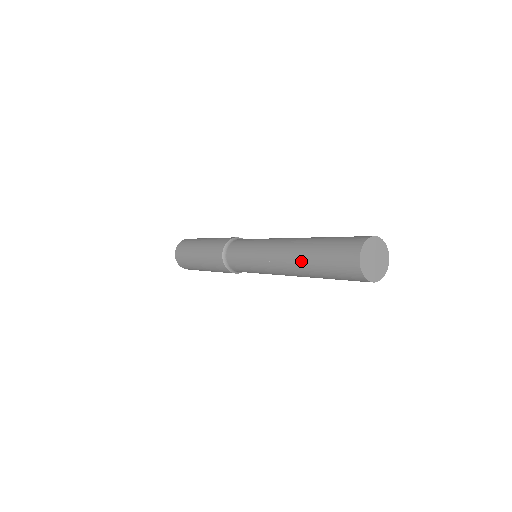
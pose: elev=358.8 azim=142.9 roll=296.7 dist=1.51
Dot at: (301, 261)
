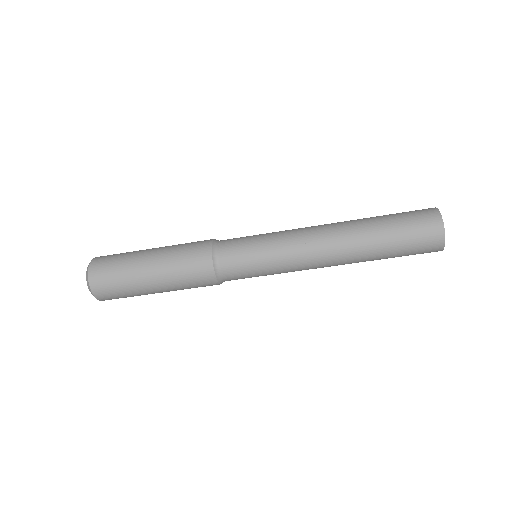
Dot at: occluded
